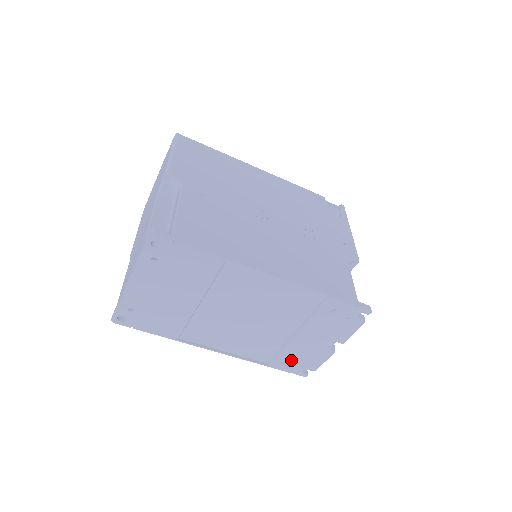
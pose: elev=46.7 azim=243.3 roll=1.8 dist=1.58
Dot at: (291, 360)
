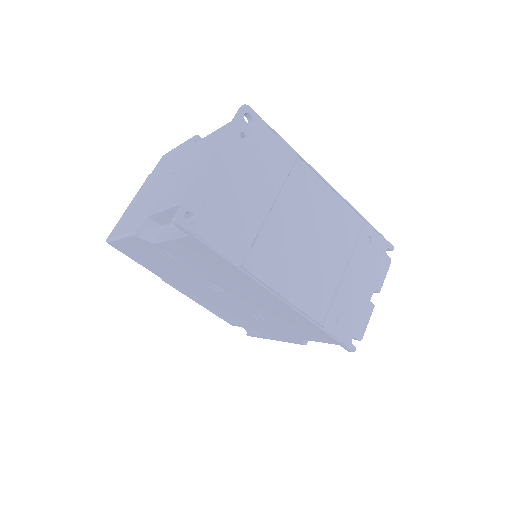
Dot at: (342, 318)
